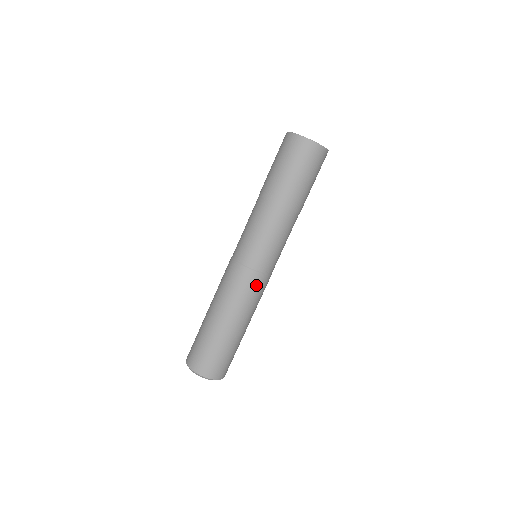
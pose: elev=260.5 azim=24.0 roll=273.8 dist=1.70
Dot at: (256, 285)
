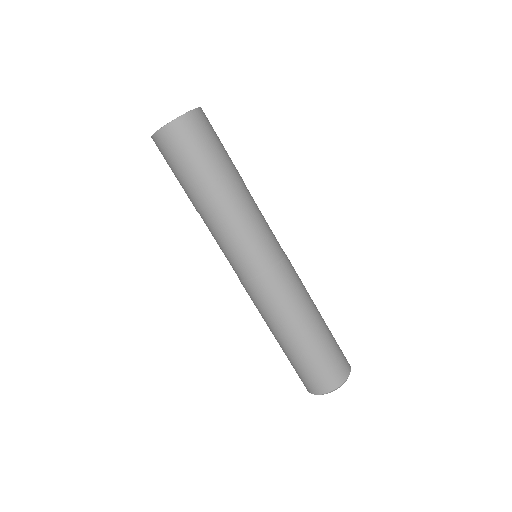
Dot at: (292, 270)
